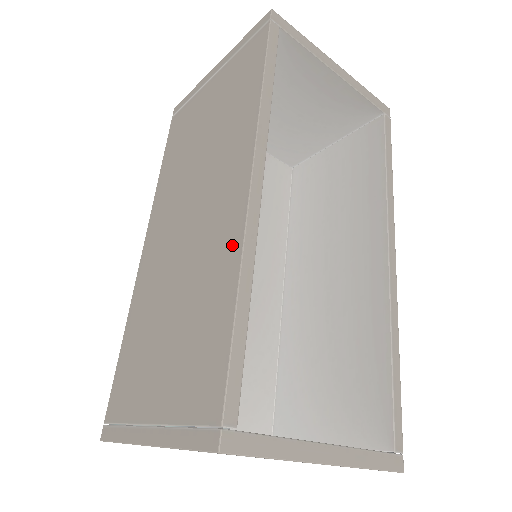
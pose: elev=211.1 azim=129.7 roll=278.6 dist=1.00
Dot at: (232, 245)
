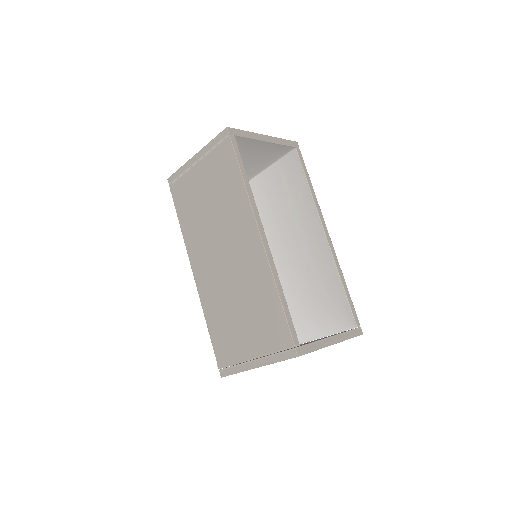
Dot at: (264, 270)
